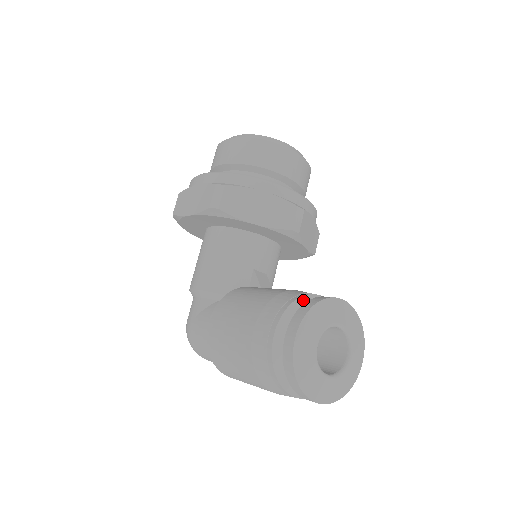
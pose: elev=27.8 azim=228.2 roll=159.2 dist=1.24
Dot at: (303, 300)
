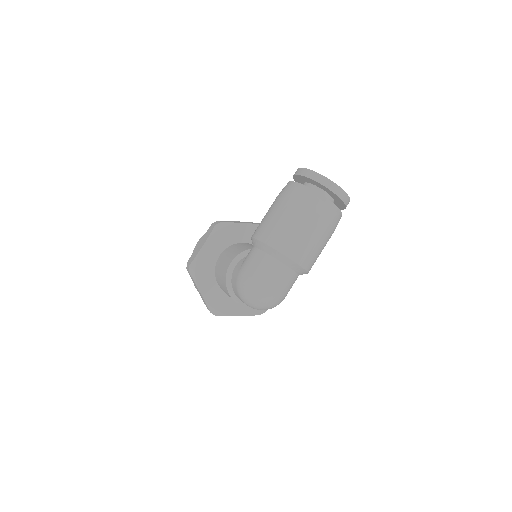
Dot at: occluded
